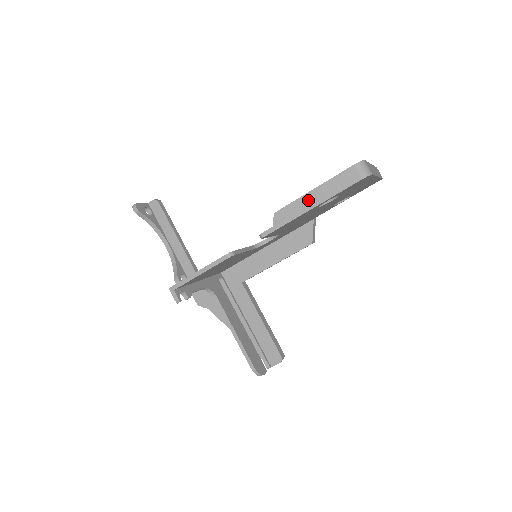
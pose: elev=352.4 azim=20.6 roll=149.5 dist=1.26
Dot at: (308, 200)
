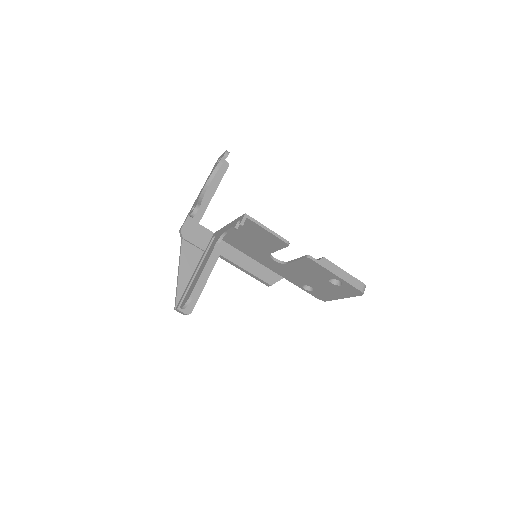
Dot at: (340, 271)
